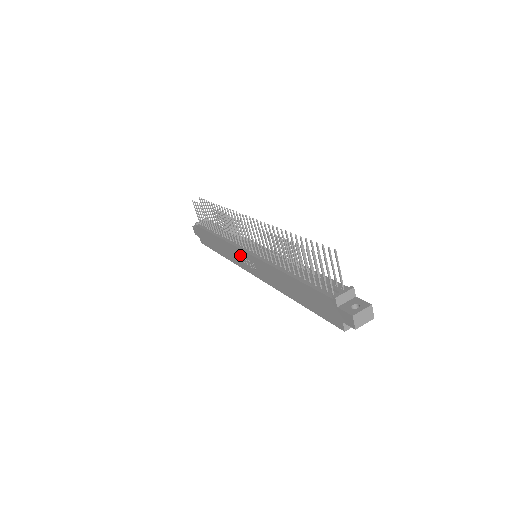
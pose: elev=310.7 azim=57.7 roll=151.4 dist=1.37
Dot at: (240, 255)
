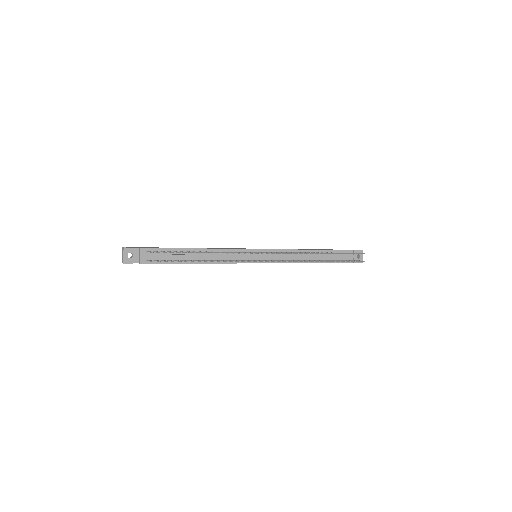
Dot at: occluded
